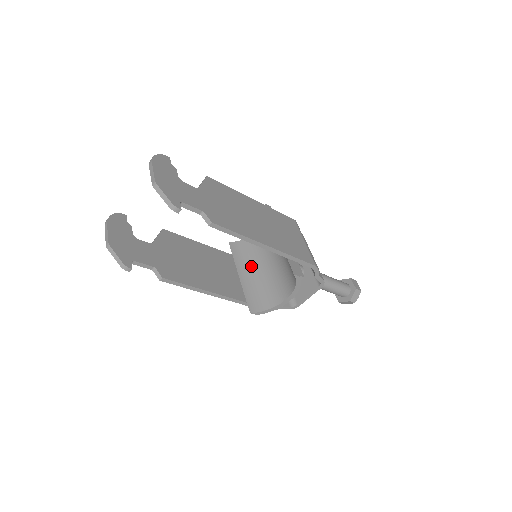
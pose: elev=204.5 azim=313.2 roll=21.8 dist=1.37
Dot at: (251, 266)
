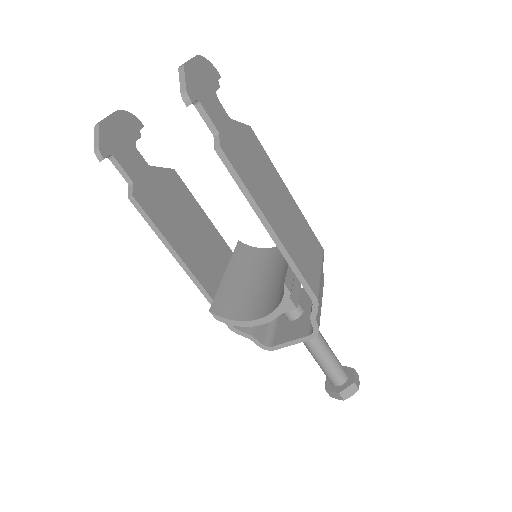
Dot at: (246, 272)
